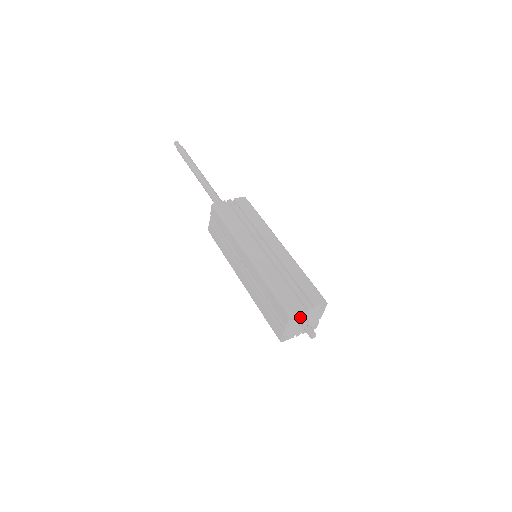
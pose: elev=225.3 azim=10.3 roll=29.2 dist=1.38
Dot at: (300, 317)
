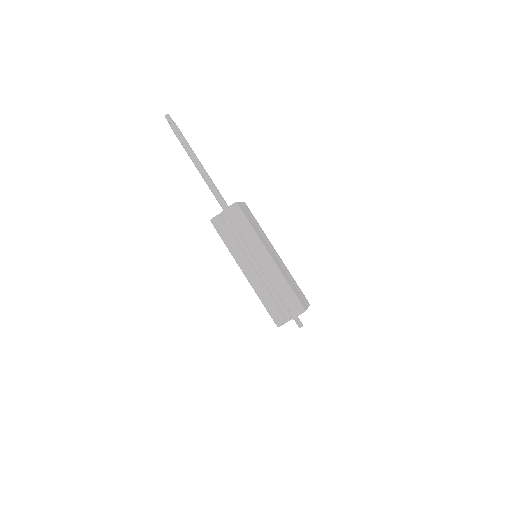
Dot at: occluded
